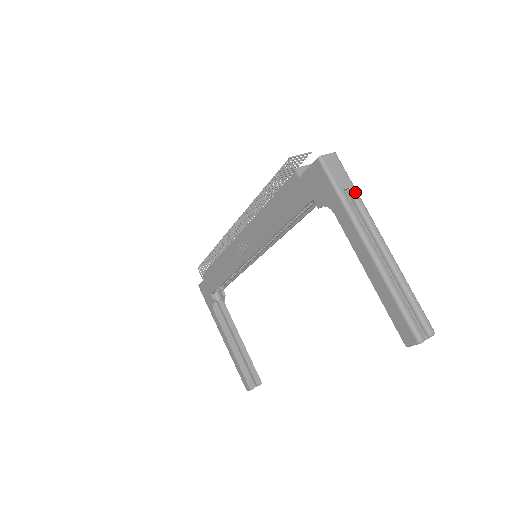
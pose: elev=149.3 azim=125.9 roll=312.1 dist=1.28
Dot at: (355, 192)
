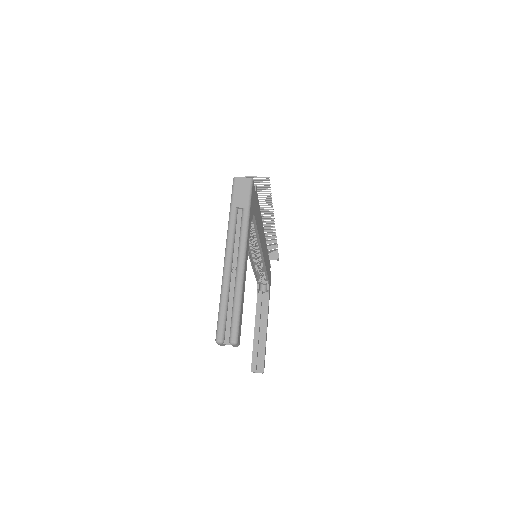
Dot at: (245, 212)
